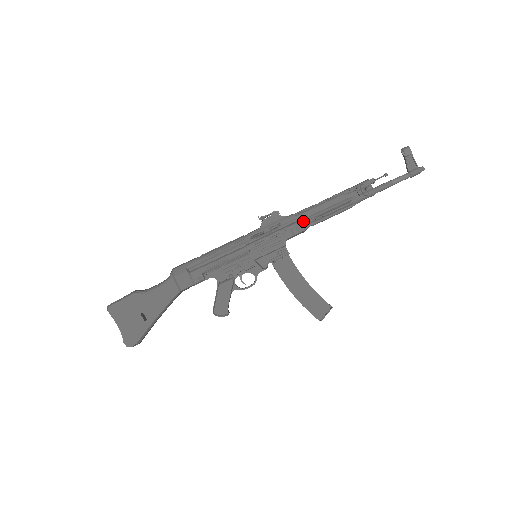
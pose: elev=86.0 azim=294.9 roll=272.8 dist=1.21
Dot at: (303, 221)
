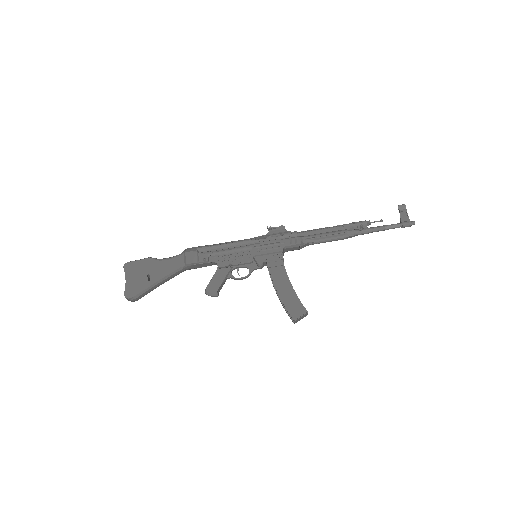
Dot at: (302, 237)
